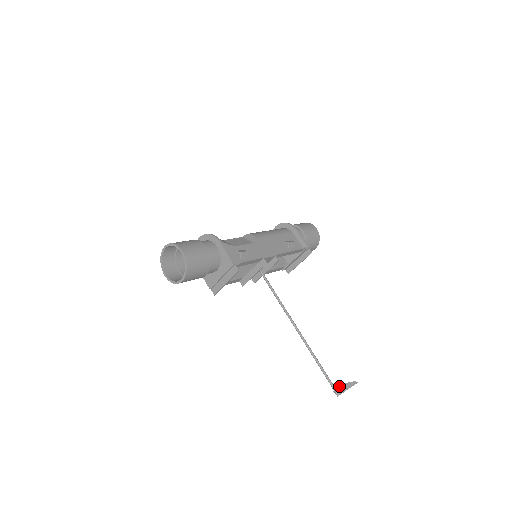
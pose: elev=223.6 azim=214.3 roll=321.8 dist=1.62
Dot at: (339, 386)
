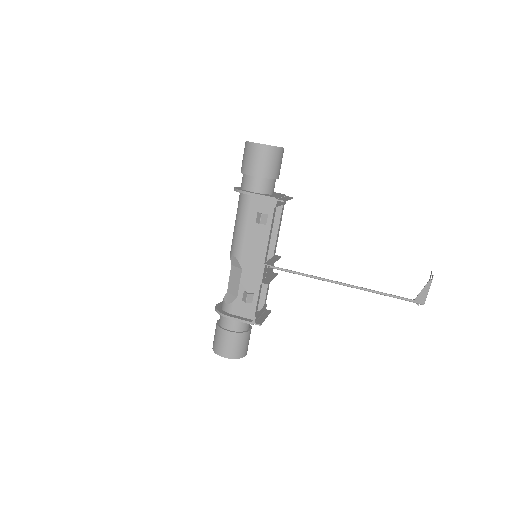
Dot at: (418, 298)
